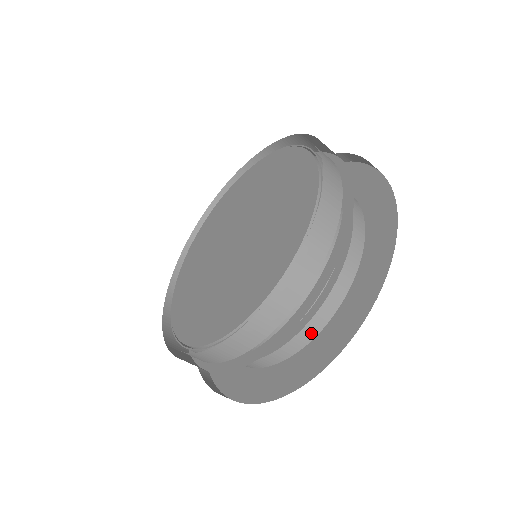
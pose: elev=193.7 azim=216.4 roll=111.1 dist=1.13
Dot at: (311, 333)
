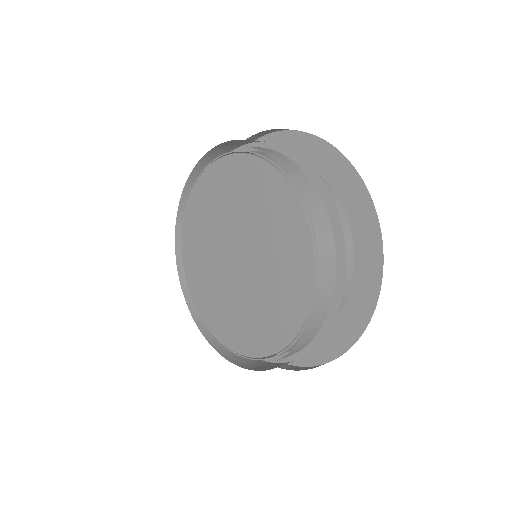
Dot at: (341, 304)
